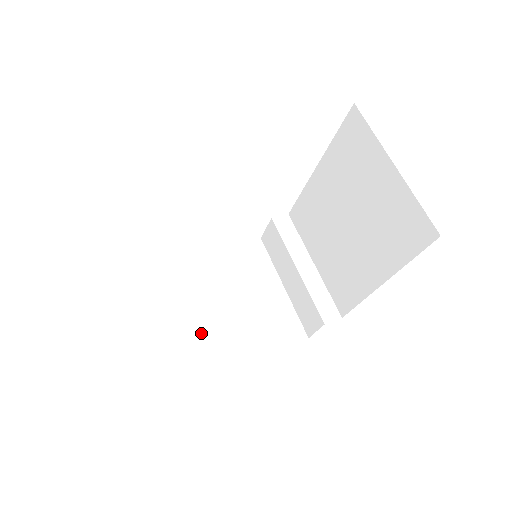
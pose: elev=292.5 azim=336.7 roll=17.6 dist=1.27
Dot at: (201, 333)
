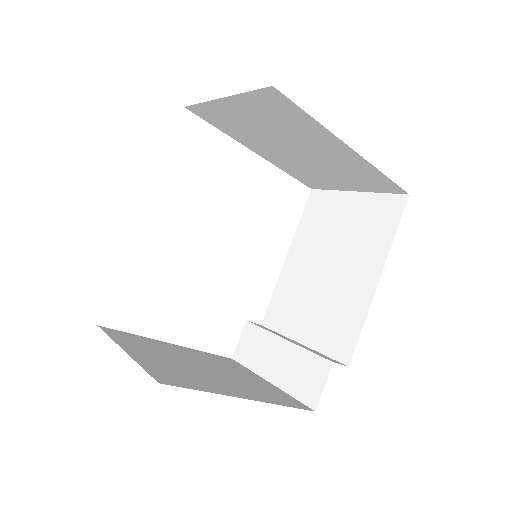
Dot at: (185, 370)
